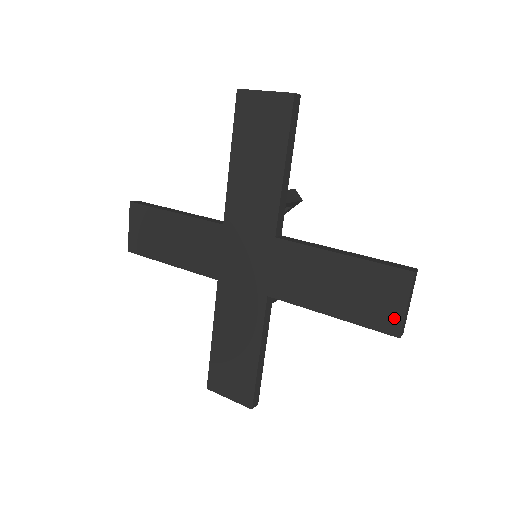
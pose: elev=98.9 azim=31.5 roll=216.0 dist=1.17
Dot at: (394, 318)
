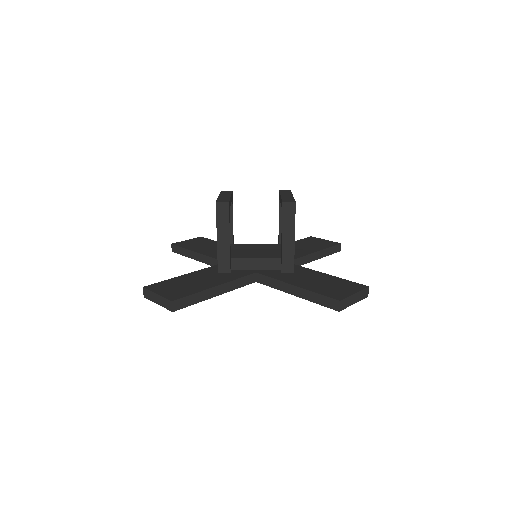
Dot at: occluded
